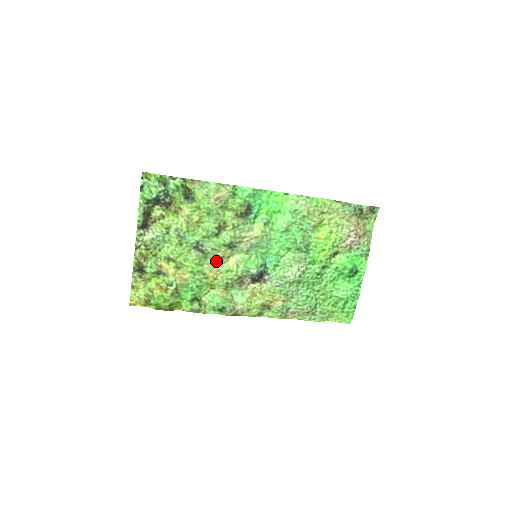
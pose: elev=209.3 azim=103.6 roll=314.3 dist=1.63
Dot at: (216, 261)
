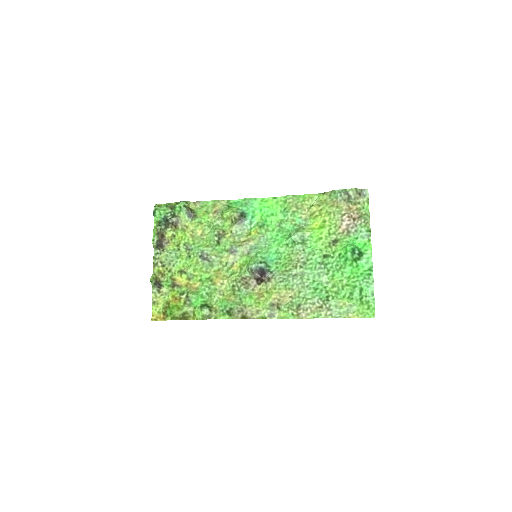
Dot at: (222, 268)
